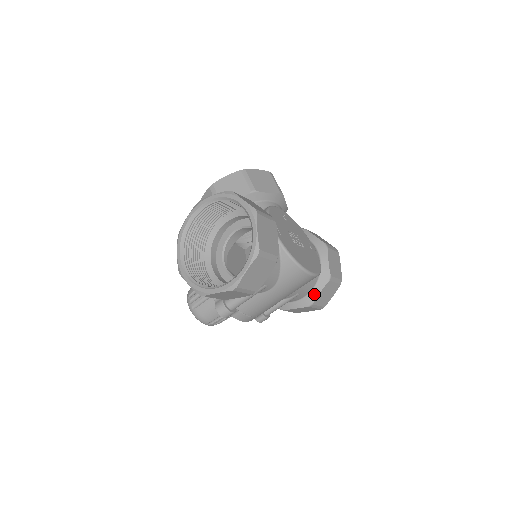
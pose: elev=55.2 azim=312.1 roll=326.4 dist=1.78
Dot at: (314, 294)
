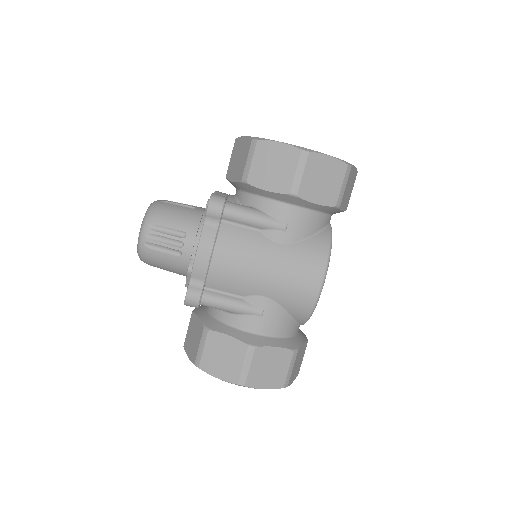
Dot at: (268, 341)
